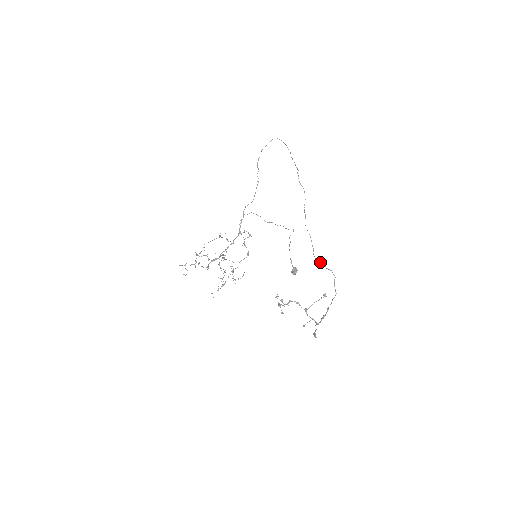
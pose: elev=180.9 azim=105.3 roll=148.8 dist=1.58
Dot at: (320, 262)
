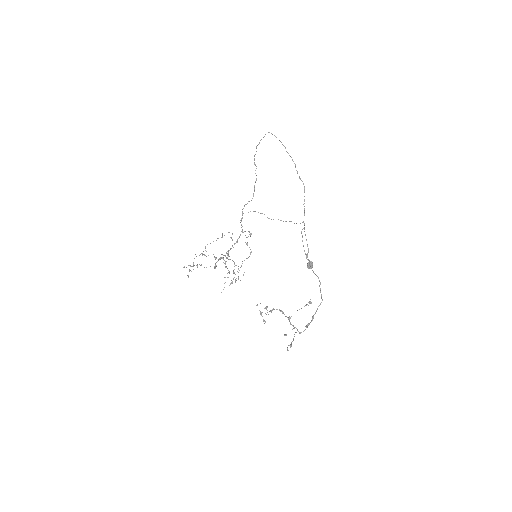
Dot at: (310, 266)
